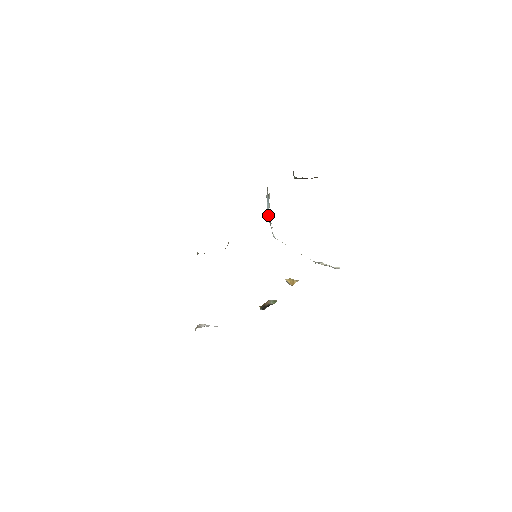
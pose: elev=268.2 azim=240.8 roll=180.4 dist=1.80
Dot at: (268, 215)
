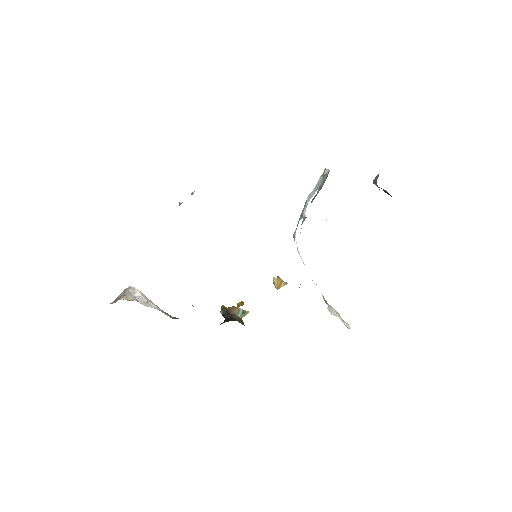
Dot at: (305, 204)
